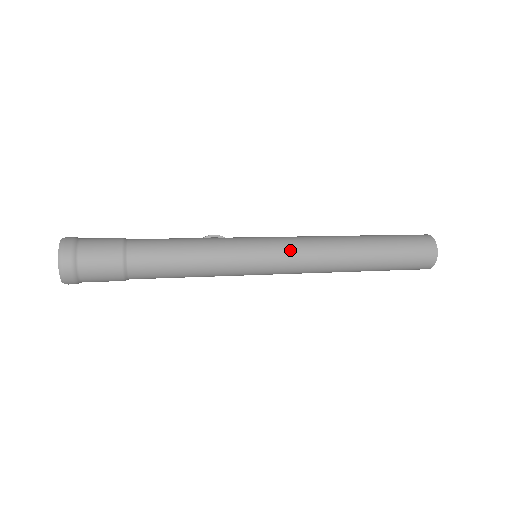
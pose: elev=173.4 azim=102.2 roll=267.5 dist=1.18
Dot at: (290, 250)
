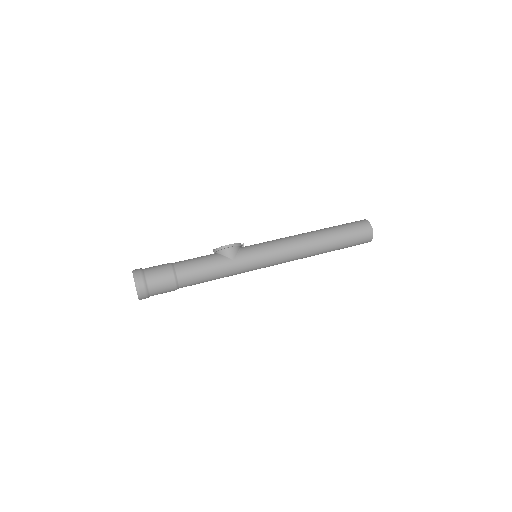
Dot at: (279, 263)
